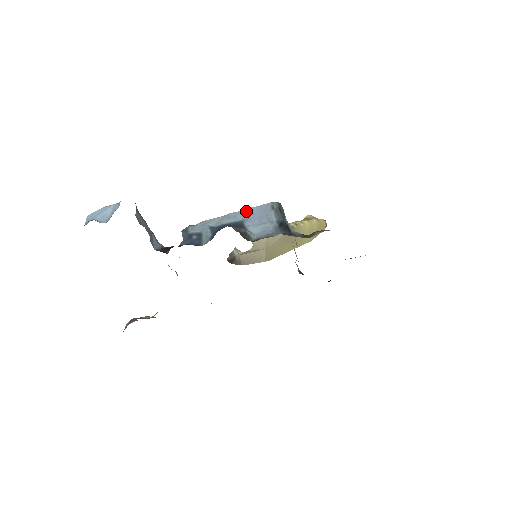
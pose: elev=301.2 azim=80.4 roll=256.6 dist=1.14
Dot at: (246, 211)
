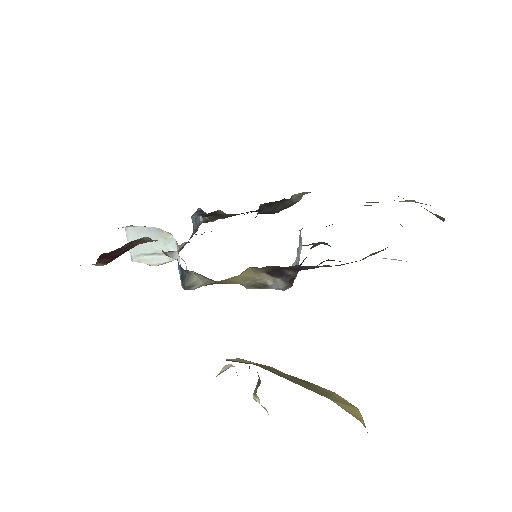
Dot at: occluded
